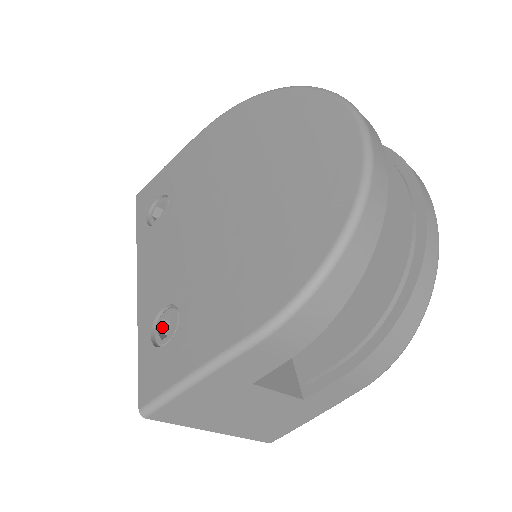
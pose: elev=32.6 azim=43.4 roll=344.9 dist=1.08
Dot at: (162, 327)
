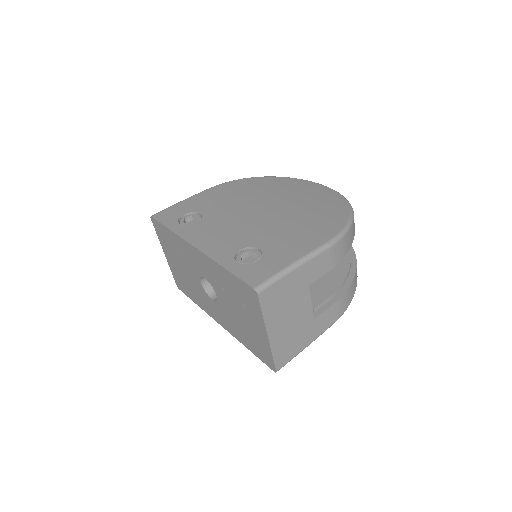
Dot at: (241, 260)
